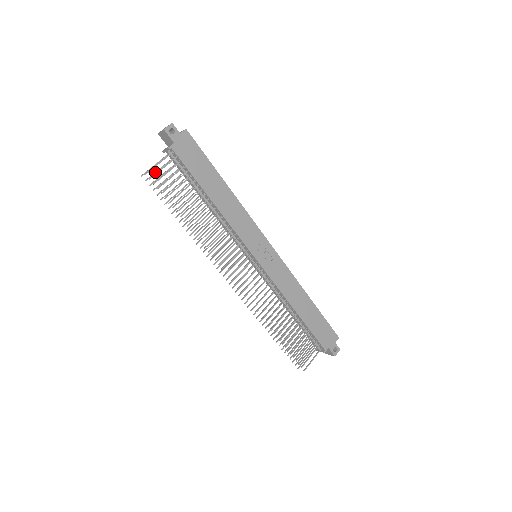
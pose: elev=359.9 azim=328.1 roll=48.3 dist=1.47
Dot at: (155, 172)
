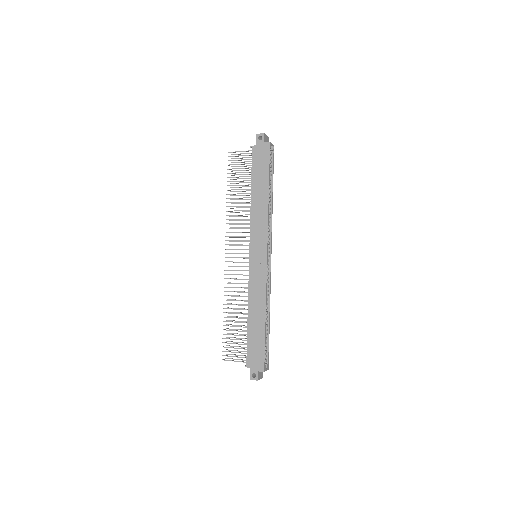
Dot at: (240, 158)
